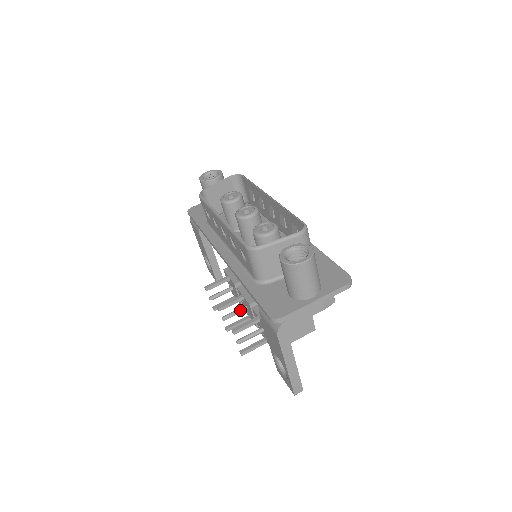
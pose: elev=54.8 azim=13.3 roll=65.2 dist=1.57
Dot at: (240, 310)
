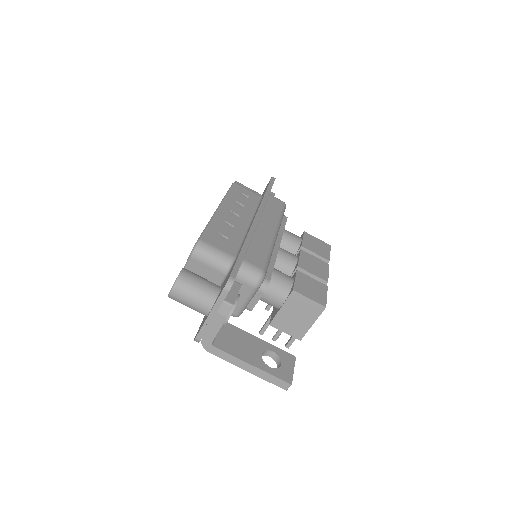
Dot at: occluded
